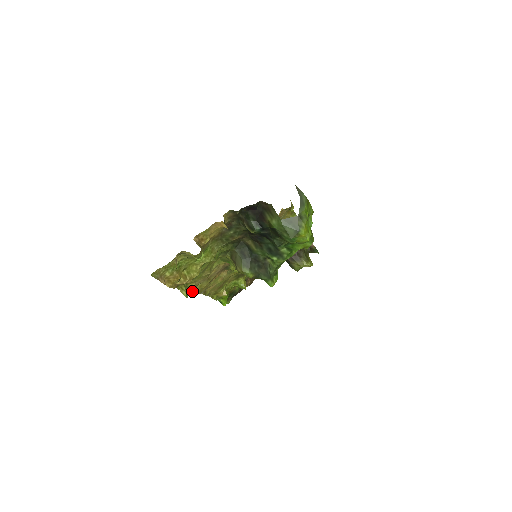
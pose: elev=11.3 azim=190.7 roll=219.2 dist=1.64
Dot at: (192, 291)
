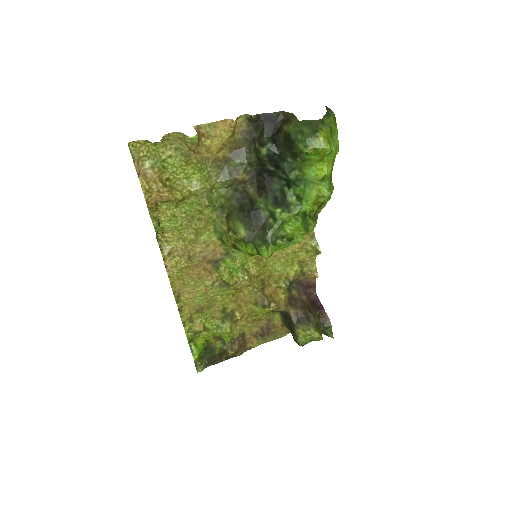
Dot at: (164, 255)
